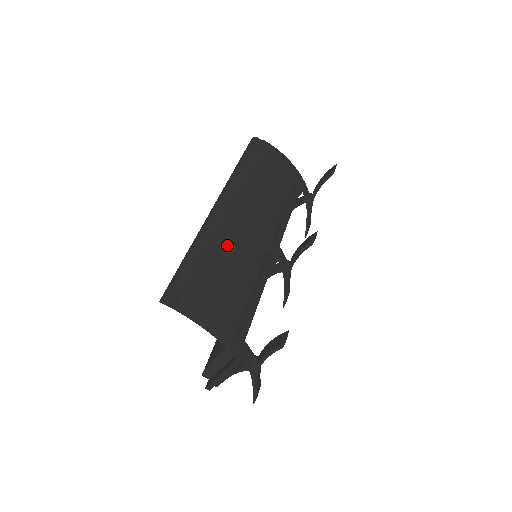
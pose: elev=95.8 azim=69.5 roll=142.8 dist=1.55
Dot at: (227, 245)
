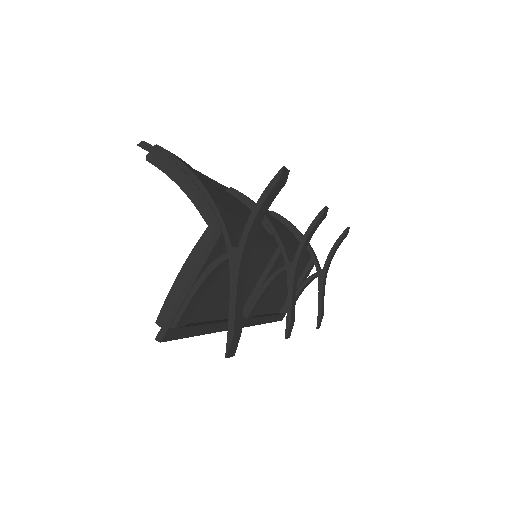
Dot at: (225, 193)
